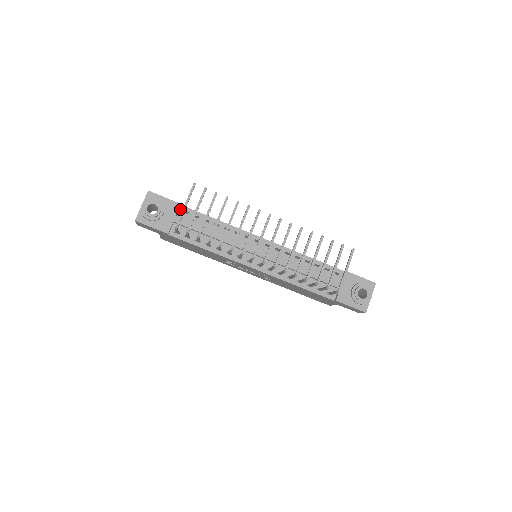
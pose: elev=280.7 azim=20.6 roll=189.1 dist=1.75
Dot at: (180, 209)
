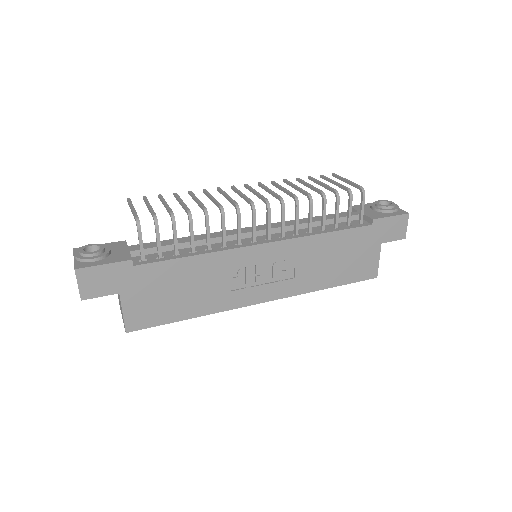
Dot at: occluded
